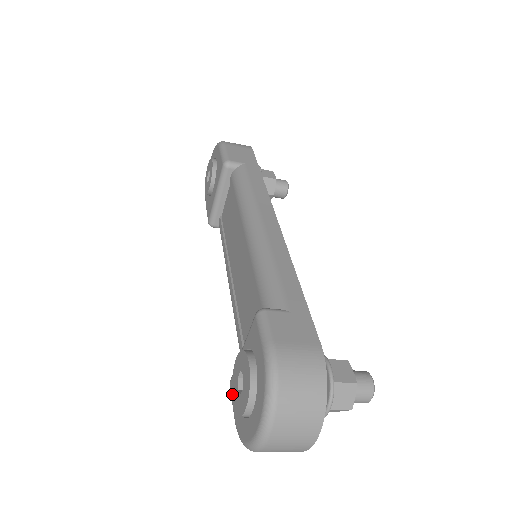
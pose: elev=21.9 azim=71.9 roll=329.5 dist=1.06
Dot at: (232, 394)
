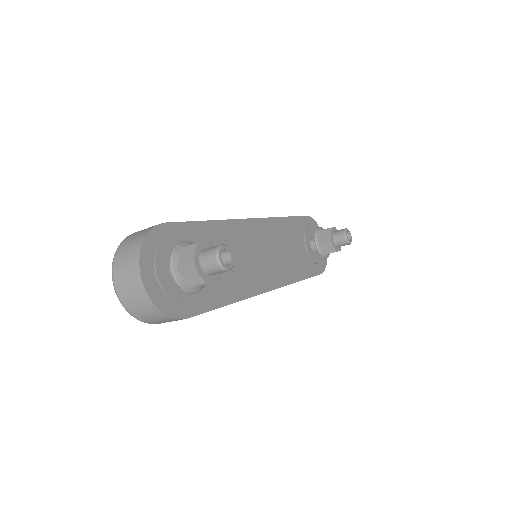
Dot at: occluded
